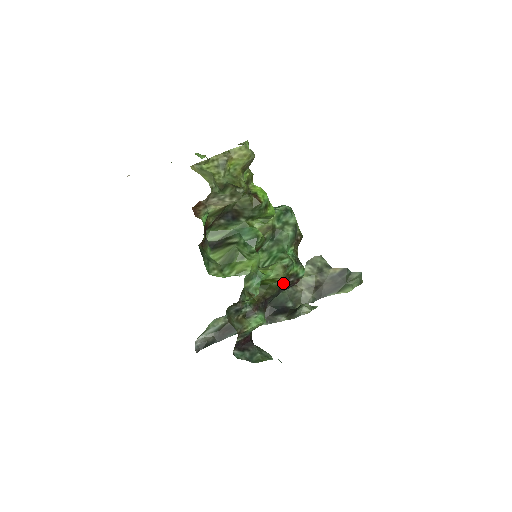
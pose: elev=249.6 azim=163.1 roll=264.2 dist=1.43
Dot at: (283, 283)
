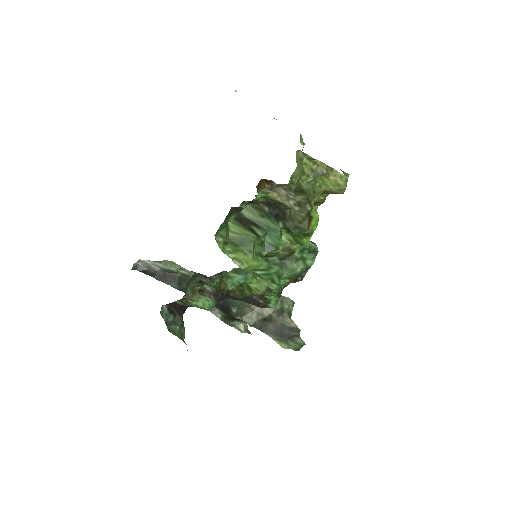
Dot at: (253, 297)
